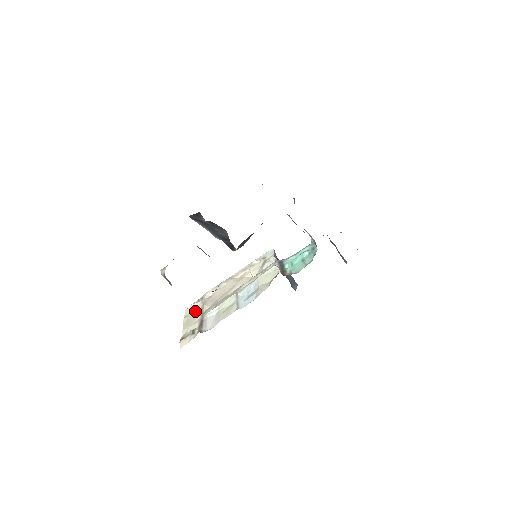
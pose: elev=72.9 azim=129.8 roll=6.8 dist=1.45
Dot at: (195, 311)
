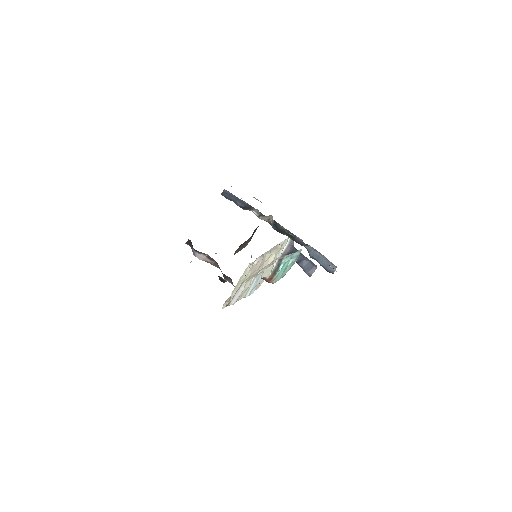
Dot at: (246, 274)
